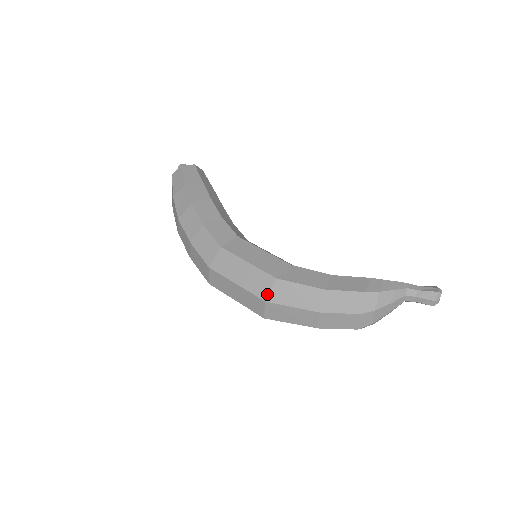
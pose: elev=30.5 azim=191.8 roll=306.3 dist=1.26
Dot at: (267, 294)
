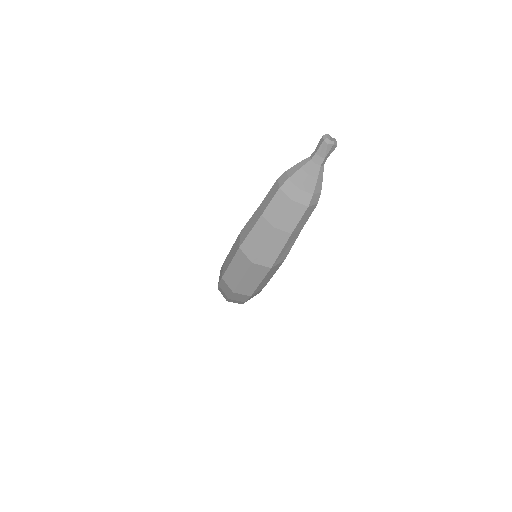
Dot at: (239, 244)
